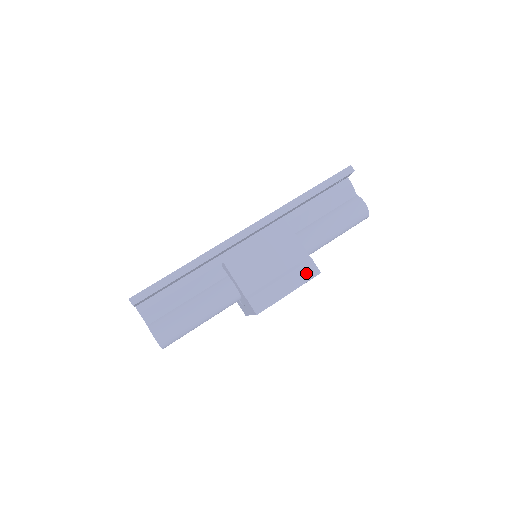
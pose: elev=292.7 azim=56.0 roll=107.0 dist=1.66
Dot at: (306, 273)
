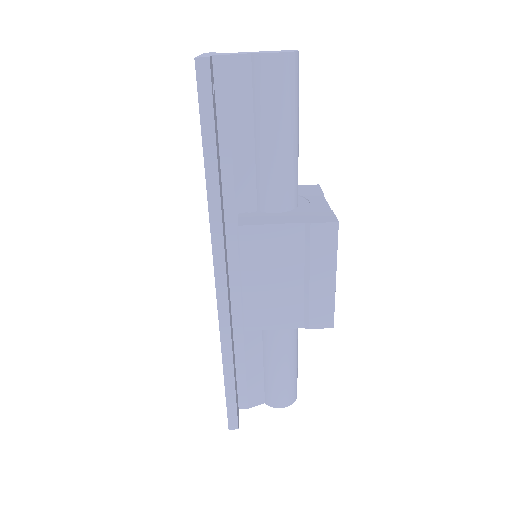
Dot at: (325, 243)
